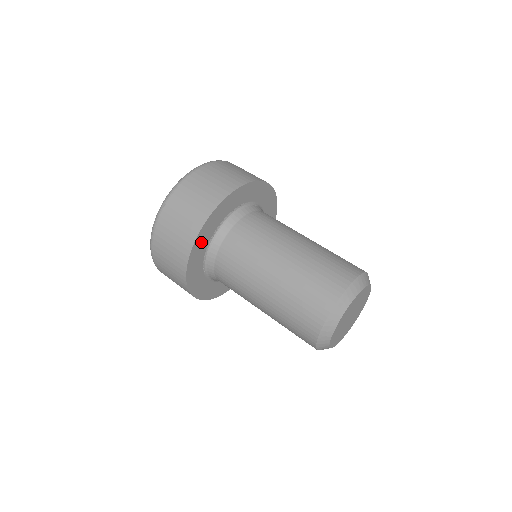
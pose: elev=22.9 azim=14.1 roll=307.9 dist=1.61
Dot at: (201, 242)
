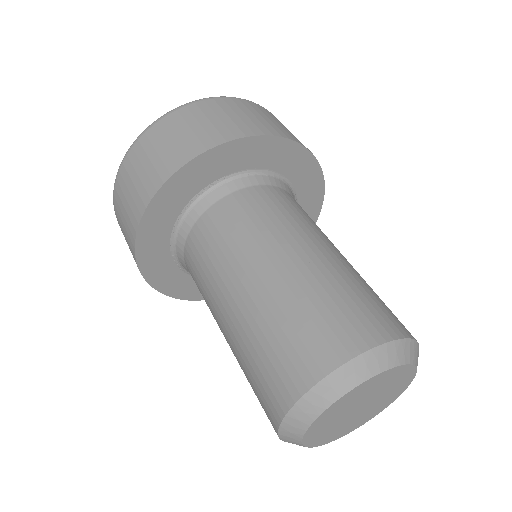
Dot at: (151, 241)
